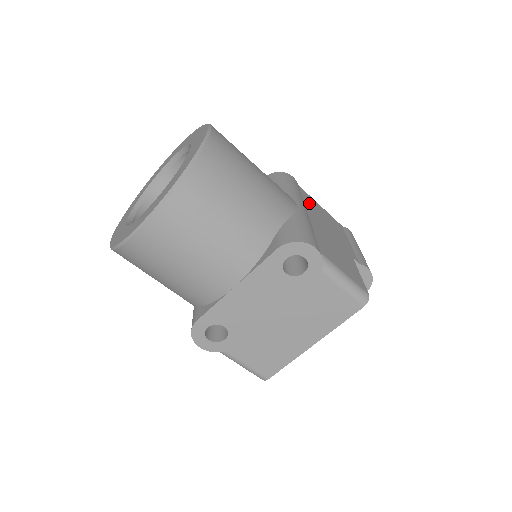
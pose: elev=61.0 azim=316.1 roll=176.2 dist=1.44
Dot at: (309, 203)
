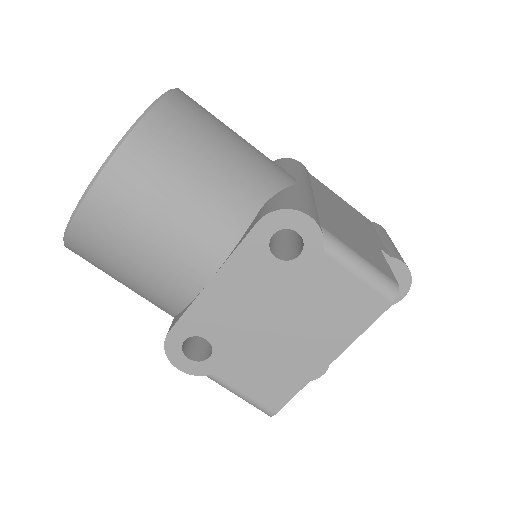
Dot at: (321, 189)
